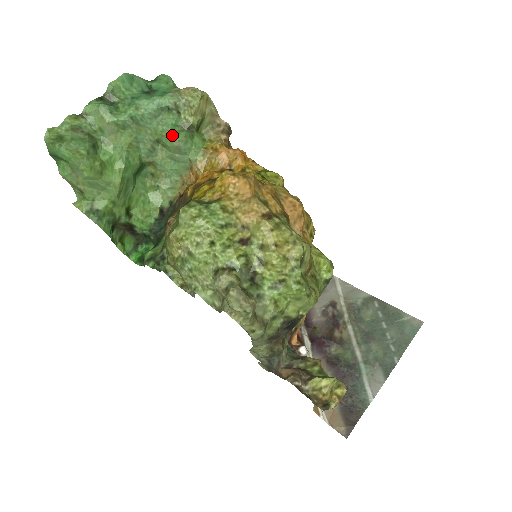
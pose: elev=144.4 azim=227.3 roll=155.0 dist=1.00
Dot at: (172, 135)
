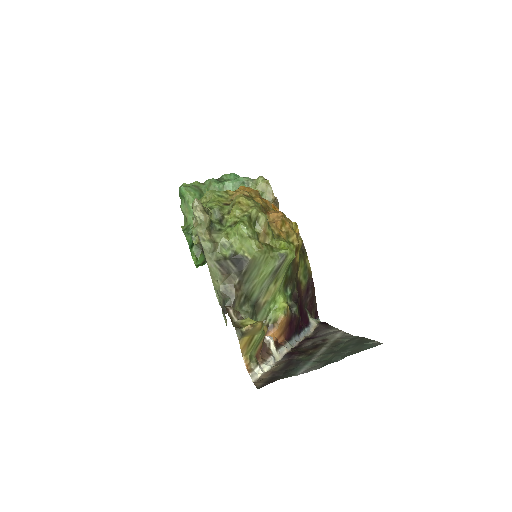
Dot at: occluded
